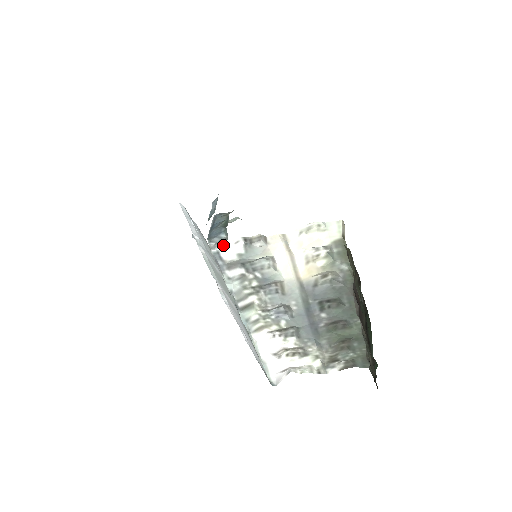
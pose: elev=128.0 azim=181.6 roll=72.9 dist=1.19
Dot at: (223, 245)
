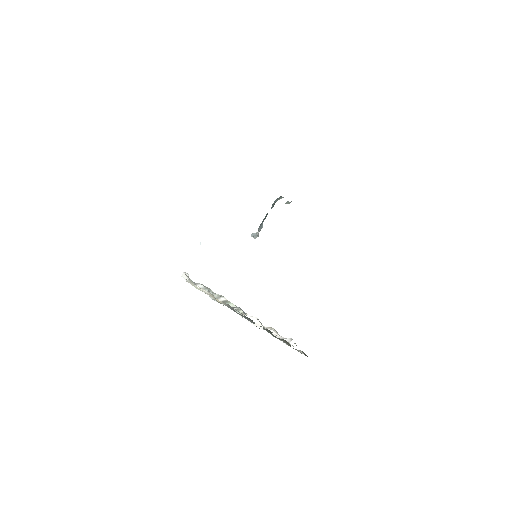
Dot at: occluded
